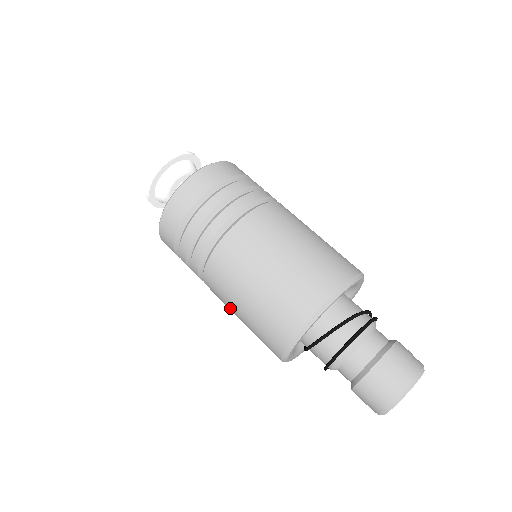
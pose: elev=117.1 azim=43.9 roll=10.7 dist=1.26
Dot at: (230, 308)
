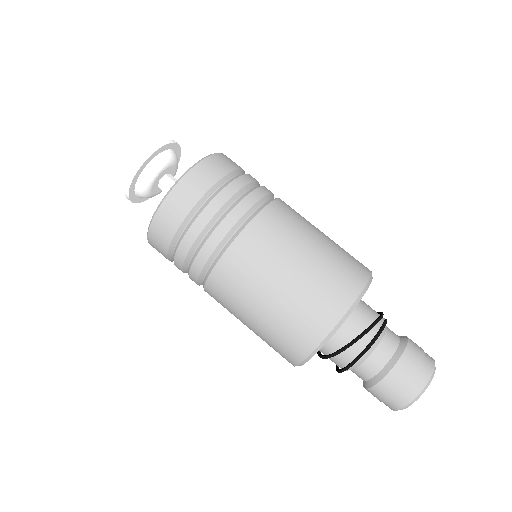
Dot at: occluded
